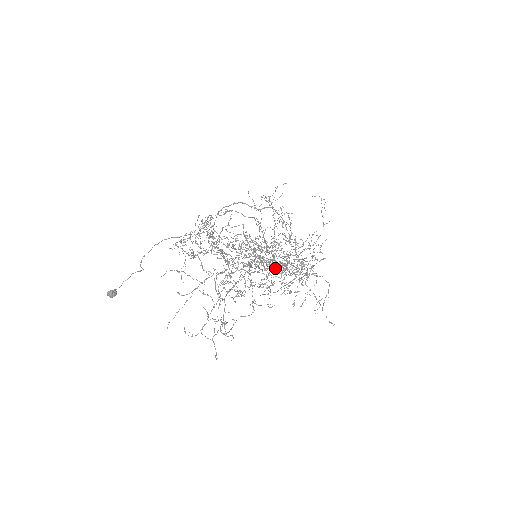
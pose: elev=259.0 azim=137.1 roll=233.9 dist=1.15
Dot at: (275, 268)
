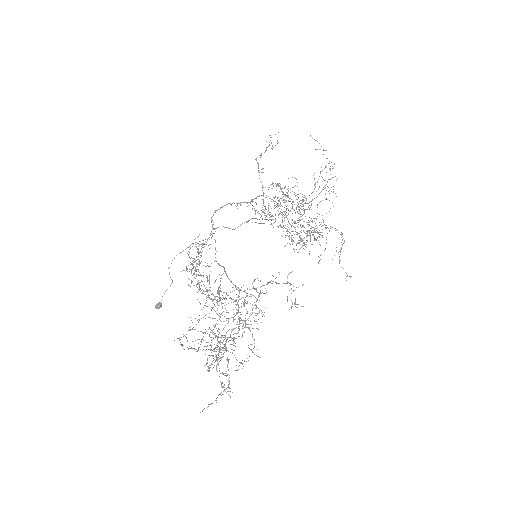
Dot at: occluded
